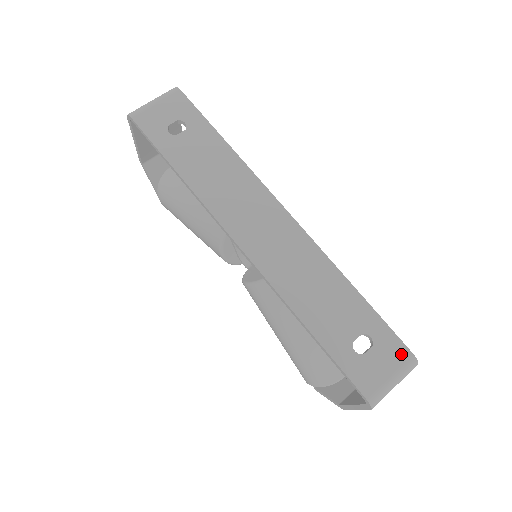
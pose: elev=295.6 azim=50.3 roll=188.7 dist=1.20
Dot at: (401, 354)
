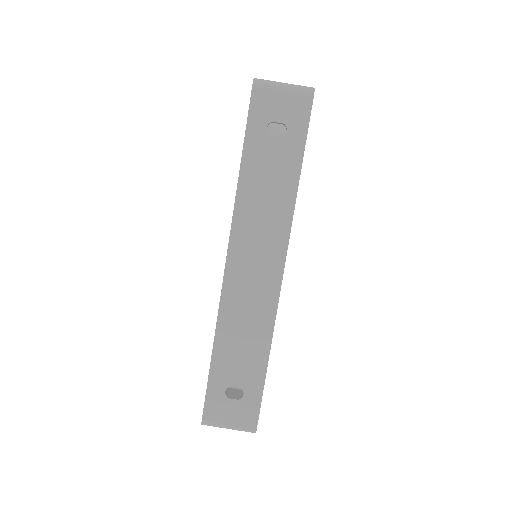
Dot at: (250, 420)
